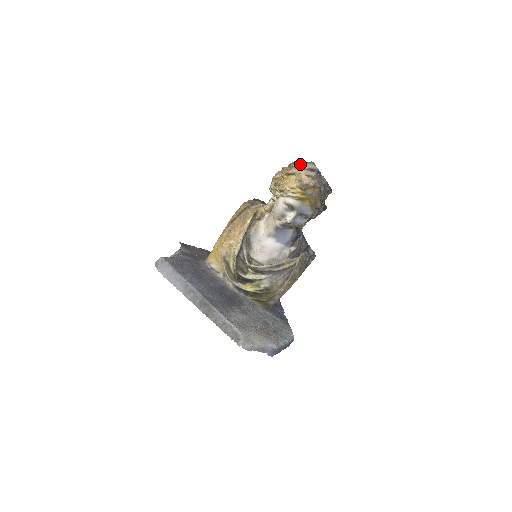
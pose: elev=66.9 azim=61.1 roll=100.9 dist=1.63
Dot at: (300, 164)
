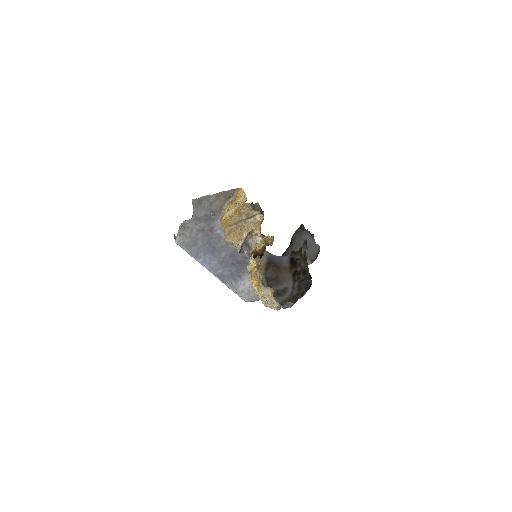
Dot at: (266, 290)
